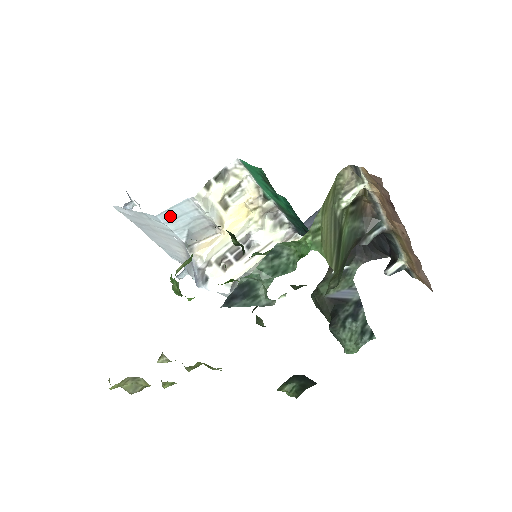
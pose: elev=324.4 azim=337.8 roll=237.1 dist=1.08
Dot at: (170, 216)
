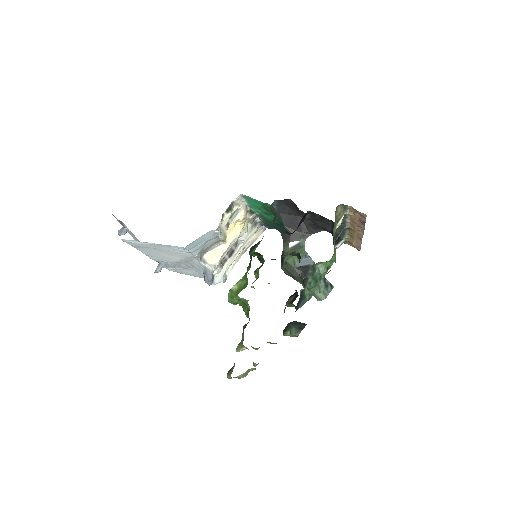
Dot at: (194, 244)
